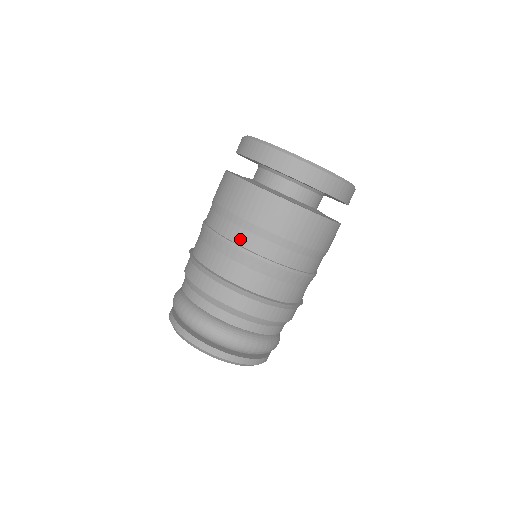
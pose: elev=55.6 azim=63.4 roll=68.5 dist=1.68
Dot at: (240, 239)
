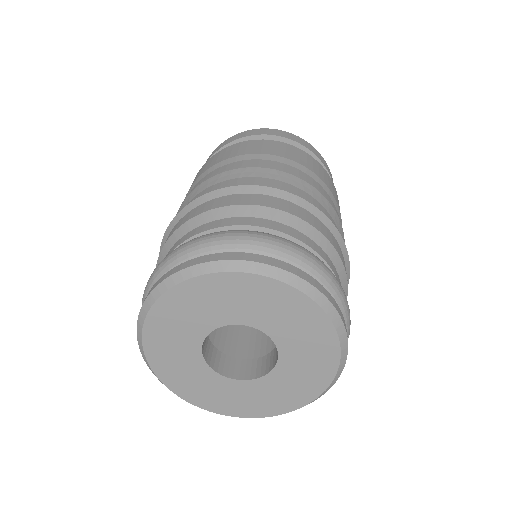
Dot at: (240, 166)
